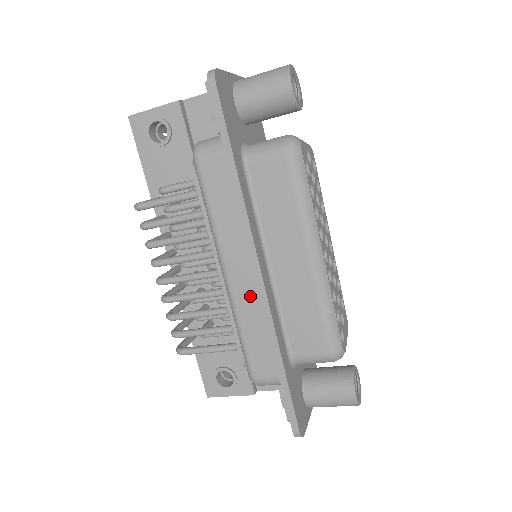
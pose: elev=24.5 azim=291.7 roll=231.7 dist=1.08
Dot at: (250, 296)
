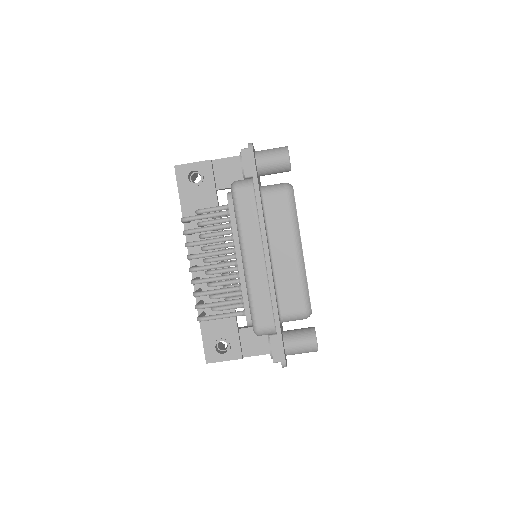
Dot at: (260, 273)
